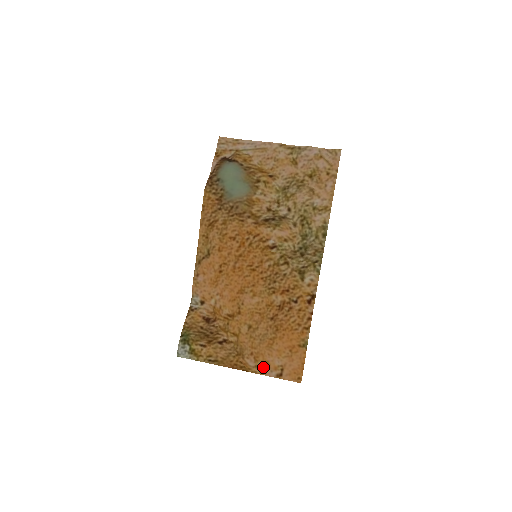
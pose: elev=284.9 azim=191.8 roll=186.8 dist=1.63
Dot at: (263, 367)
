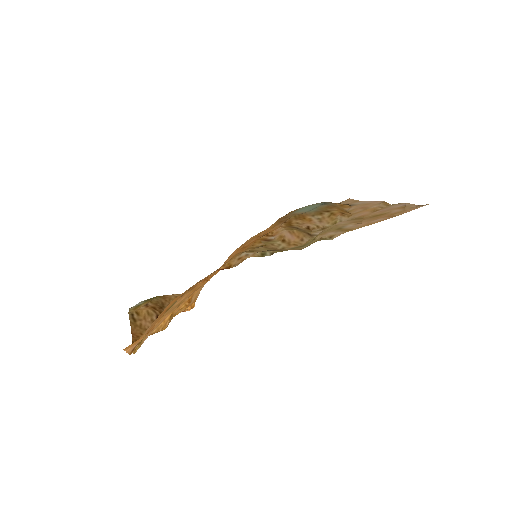
Dot at: occluded
